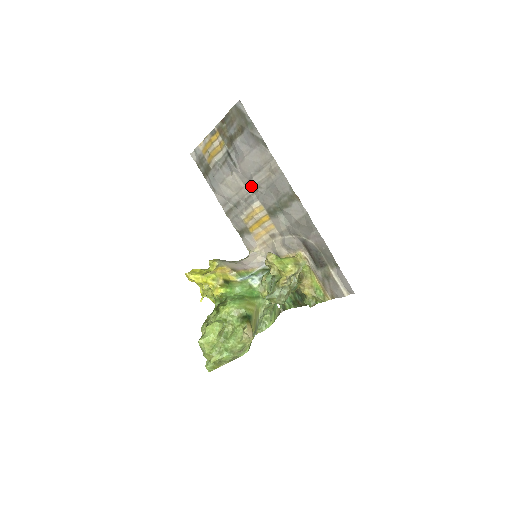
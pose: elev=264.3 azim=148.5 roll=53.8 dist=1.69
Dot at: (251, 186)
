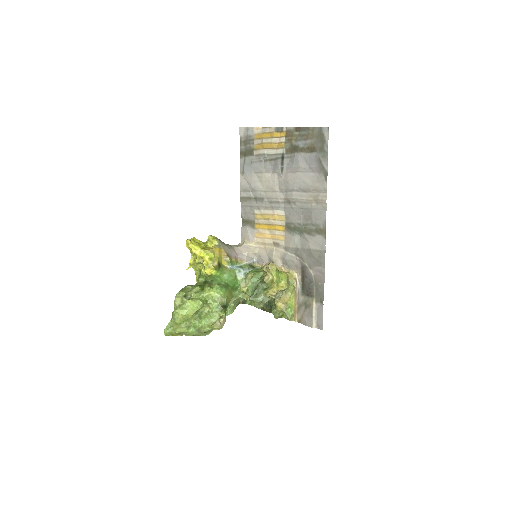
Dot at: (286, 196)
